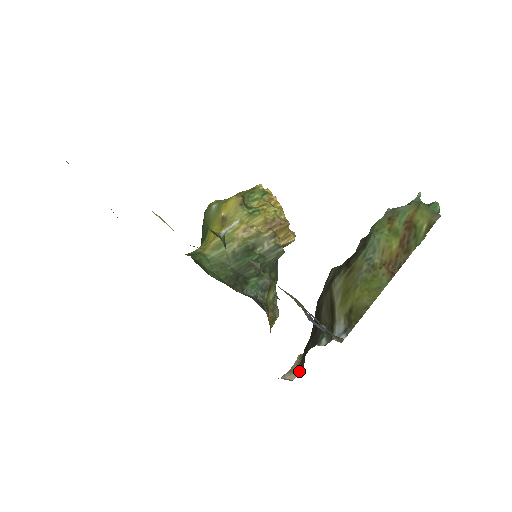
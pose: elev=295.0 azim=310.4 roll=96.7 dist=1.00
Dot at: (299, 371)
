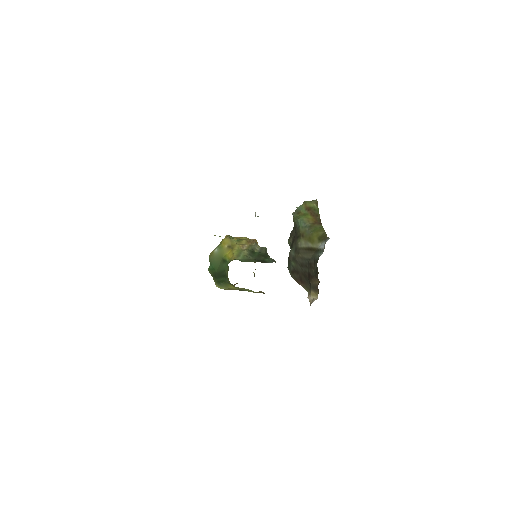
Dot at: occluded
